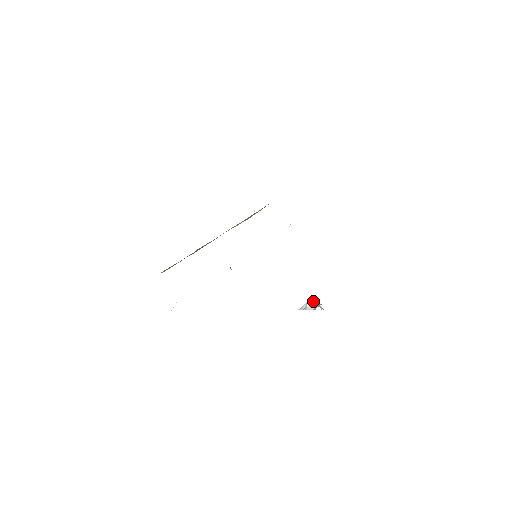
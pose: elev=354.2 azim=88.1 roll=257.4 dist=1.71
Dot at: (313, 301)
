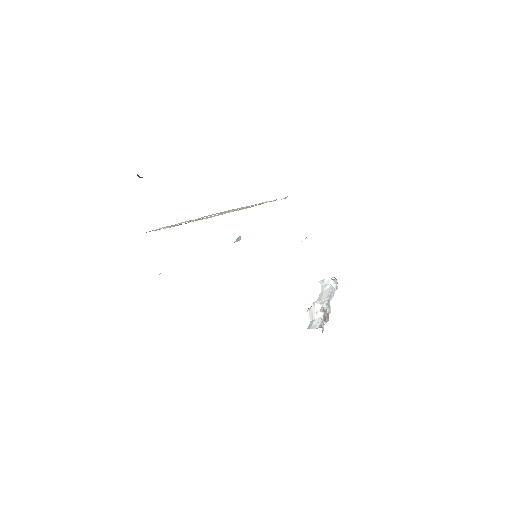
Dot at: (319, 307)
